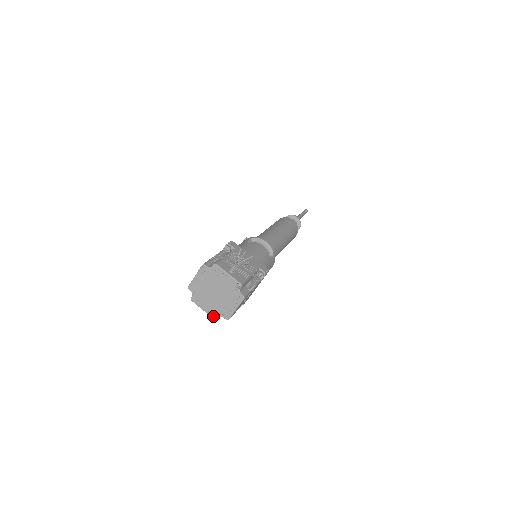
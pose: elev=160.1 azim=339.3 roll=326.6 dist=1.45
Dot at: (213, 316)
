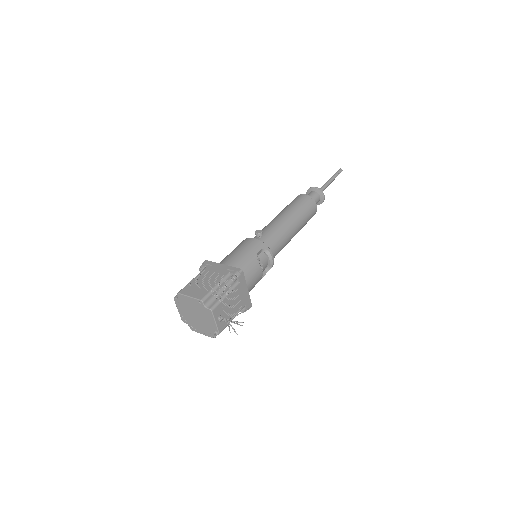
Dot at: (182, 319)
